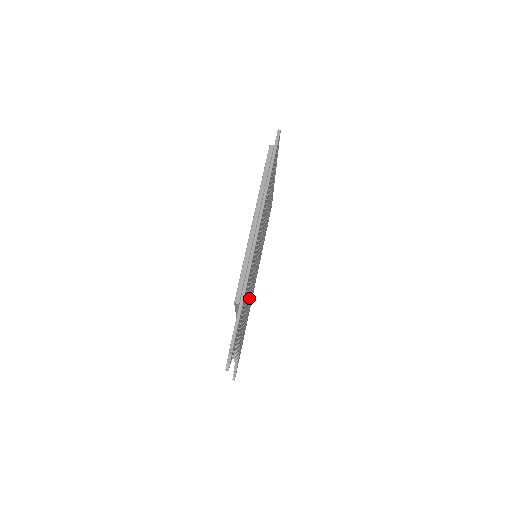
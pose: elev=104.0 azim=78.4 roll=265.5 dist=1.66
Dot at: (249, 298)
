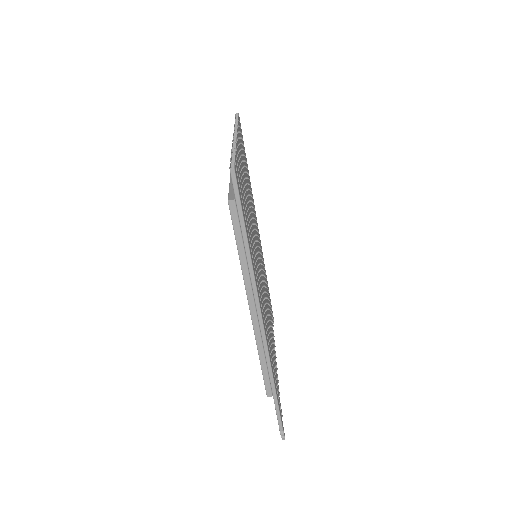
Dot at: (265, 292)
